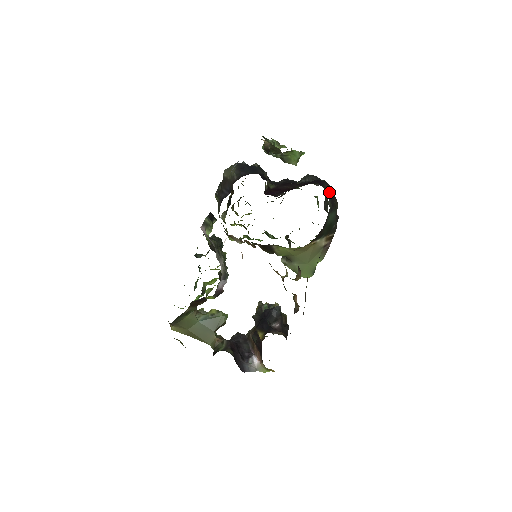
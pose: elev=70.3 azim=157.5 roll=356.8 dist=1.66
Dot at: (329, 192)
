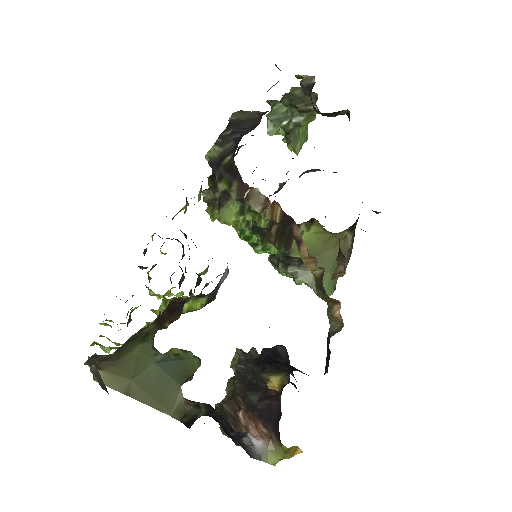
Dot at: occluded
